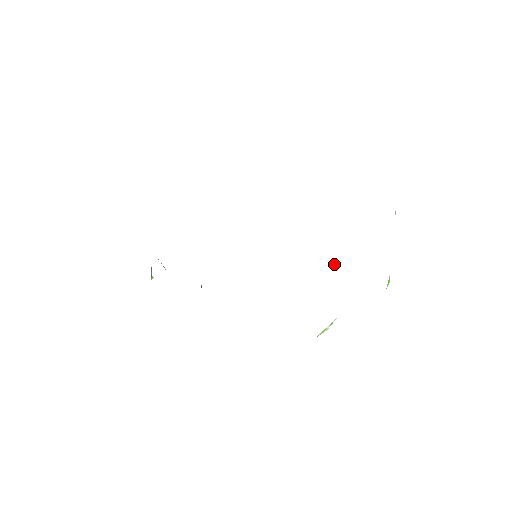
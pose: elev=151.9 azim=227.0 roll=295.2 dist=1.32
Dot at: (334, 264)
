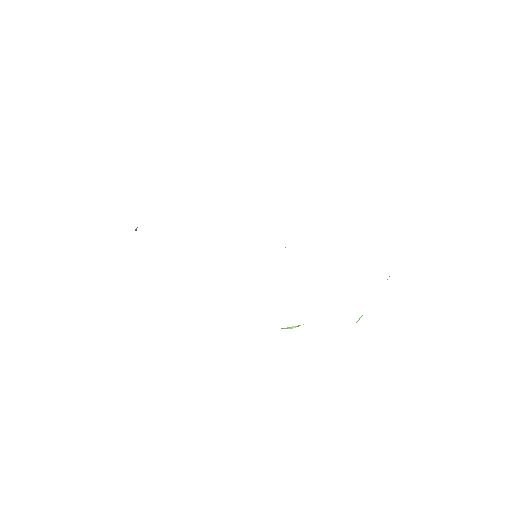
Dot at: occluded
